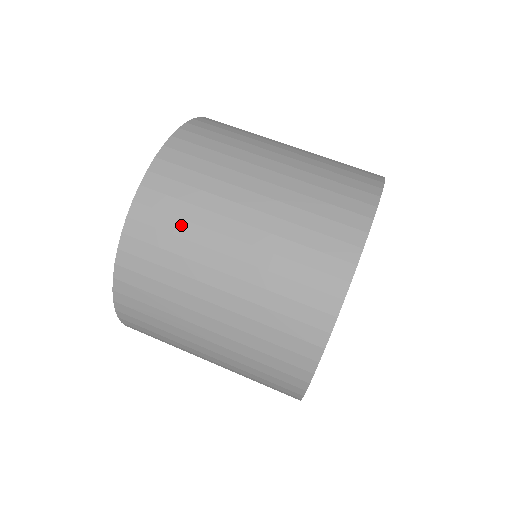
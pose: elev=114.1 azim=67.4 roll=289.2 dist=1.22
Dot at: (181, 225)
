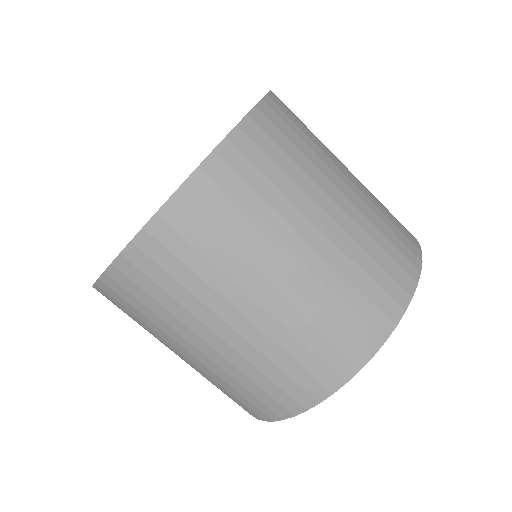
Dot at: (217, 249)
